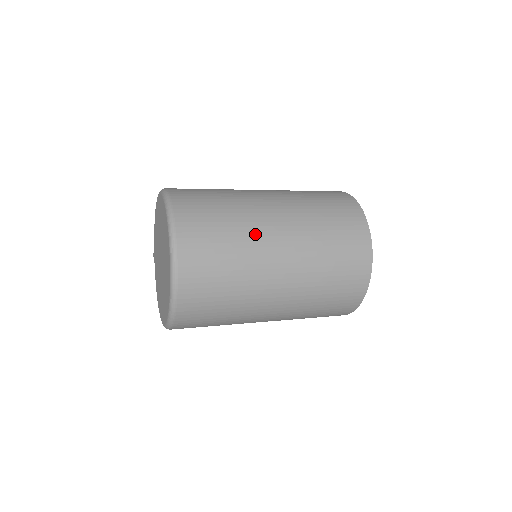
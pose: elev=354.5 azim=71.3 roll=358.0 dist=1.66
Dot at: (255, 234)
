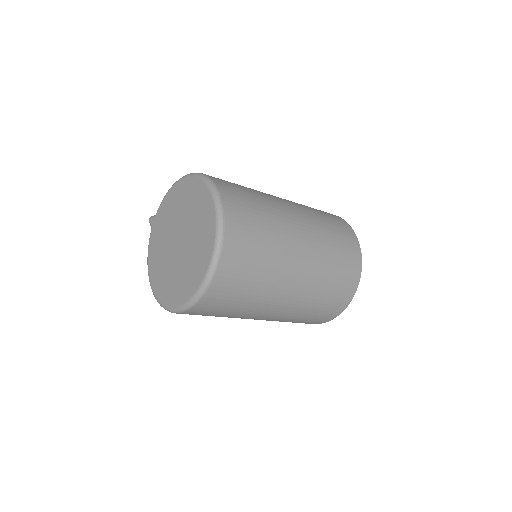
Dot at: (284, 252)
